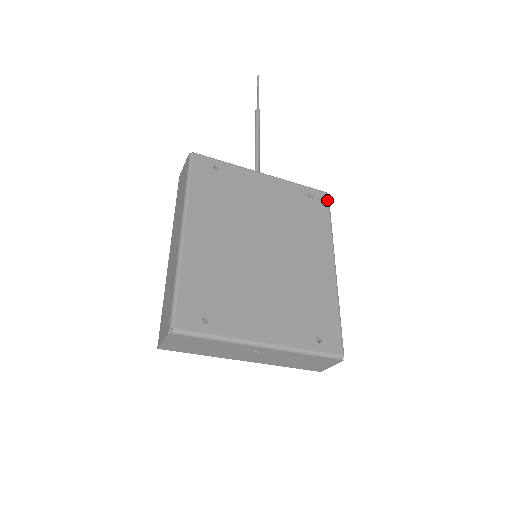
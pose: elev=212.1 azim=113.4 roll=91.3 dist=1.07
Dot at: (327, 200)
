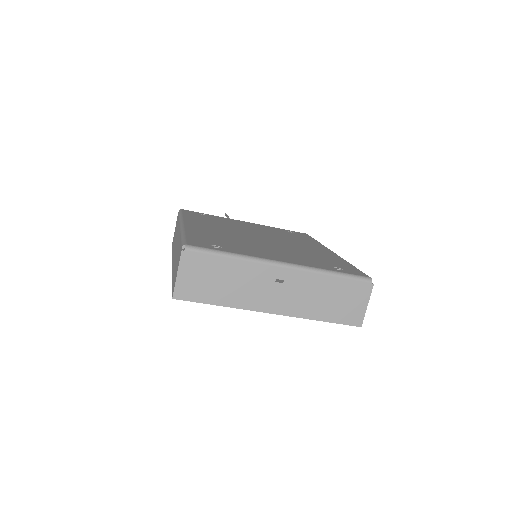
Dot at: (308, 235)
